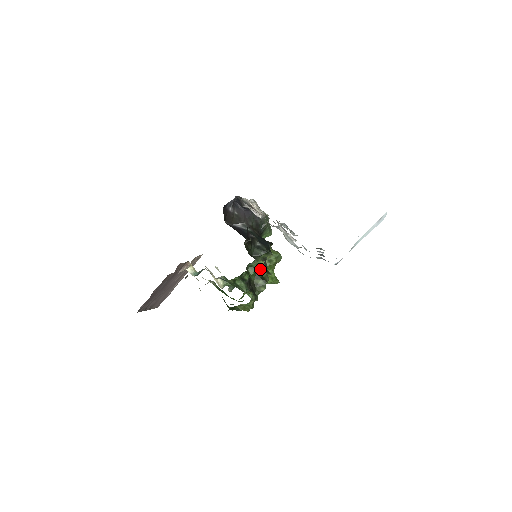
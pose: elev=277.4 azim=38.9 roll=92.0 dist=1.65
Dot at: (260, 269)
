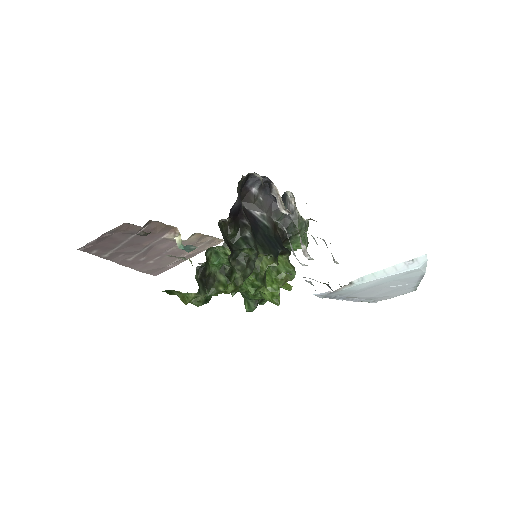
Dot at: (228, 262)
